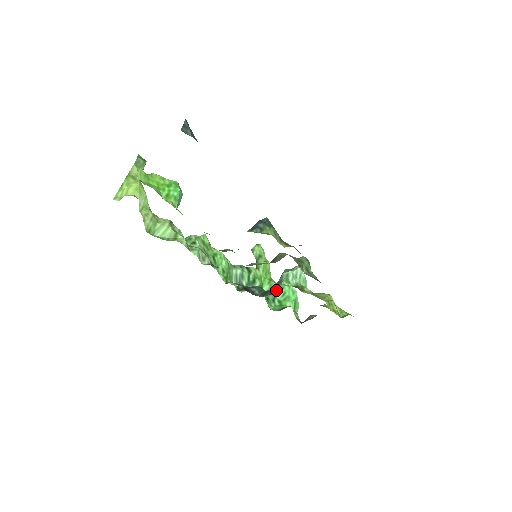
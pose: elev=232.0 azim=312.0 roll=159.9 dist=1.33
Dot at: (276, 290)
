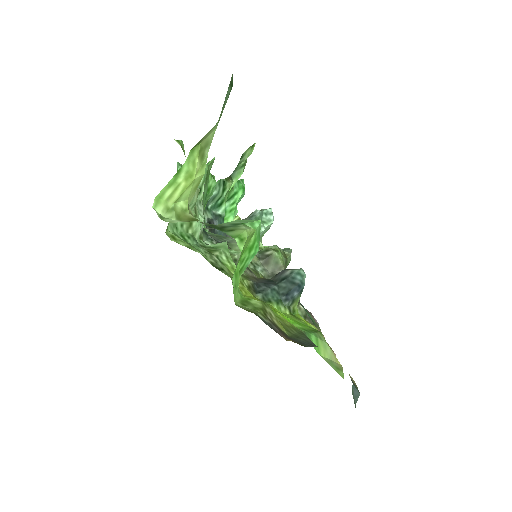
Dot at: (230, 197)
